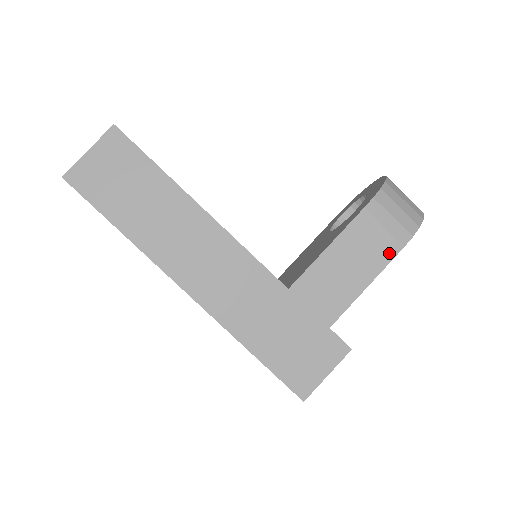
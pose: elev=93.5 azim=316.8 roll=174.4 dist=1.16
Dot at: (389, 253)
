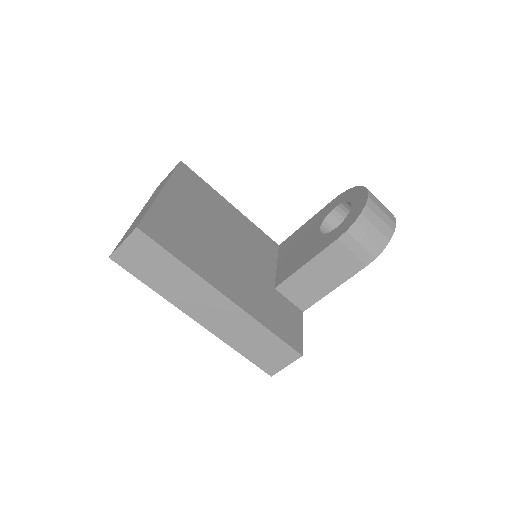
Dot at: (354, 269)
